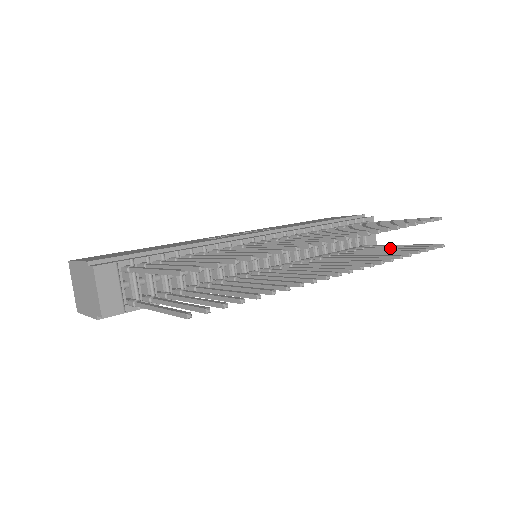
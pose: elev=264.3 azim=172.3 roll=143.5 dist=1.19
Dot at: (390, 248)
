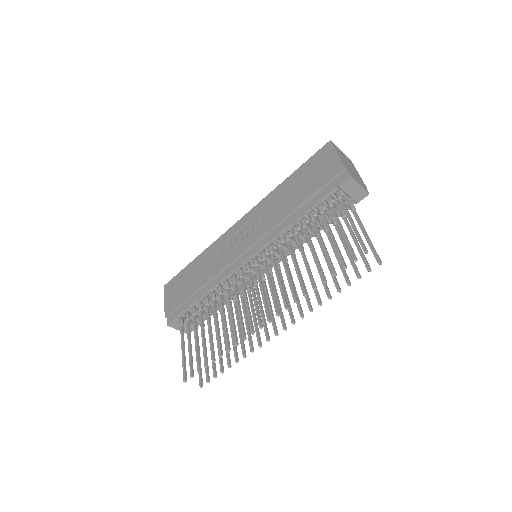
Dot at: occluded
